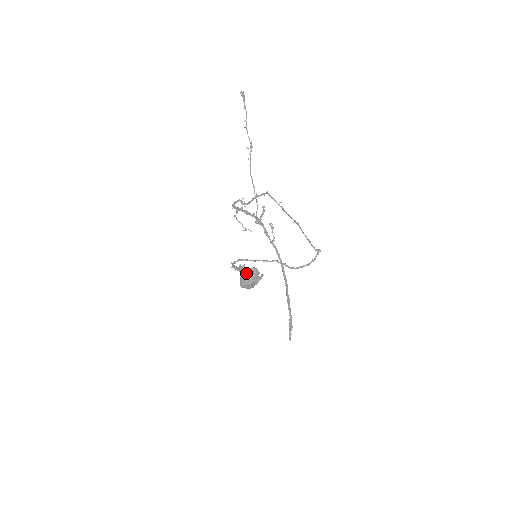
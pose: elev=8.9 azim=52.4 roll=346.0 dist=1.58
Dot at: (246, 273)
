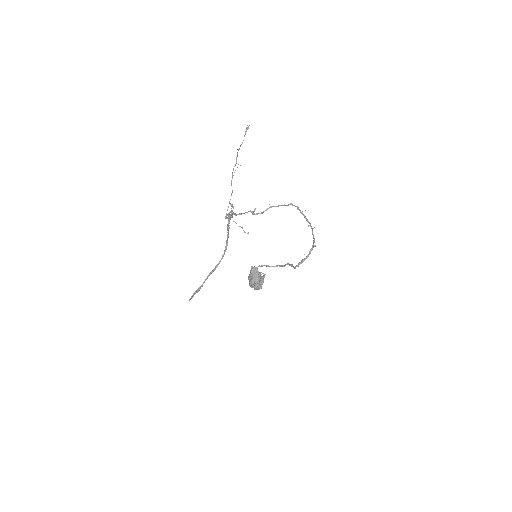
Dot at: (250, 273)
